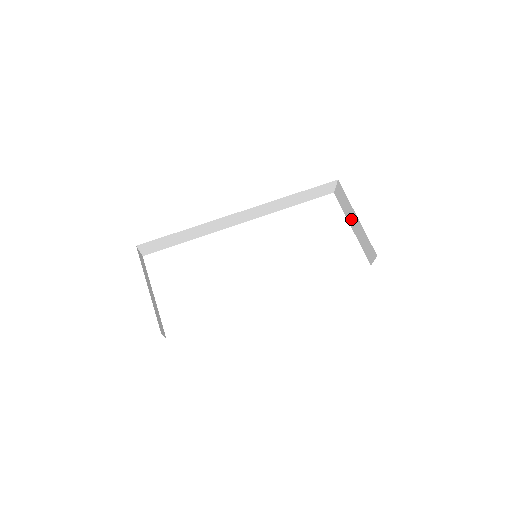
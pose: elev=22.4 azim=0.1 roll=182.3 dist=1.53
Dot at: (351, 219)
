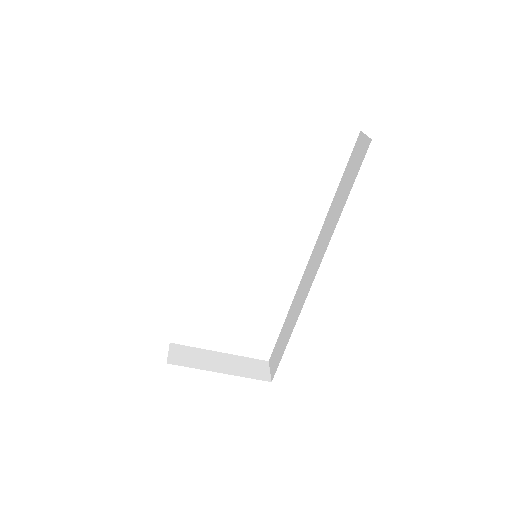
Dot at: occluded
